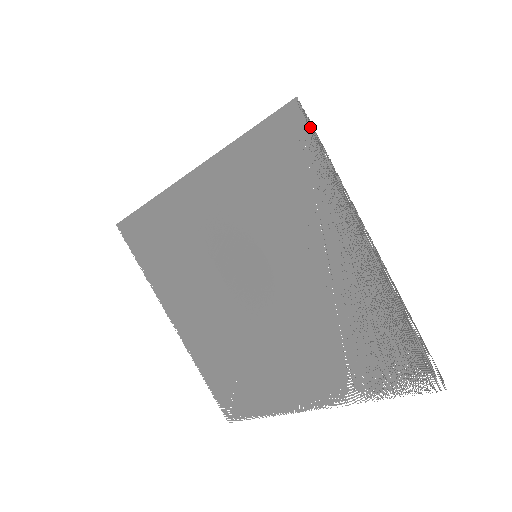
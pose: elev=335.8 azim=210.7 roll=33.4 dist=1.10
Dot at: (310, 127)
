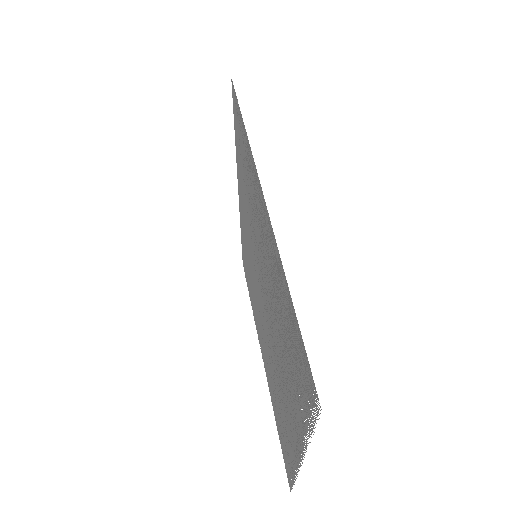
Dot at: (236, 98)
